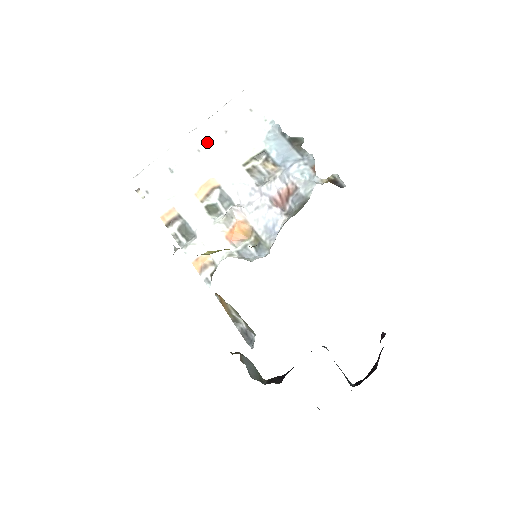
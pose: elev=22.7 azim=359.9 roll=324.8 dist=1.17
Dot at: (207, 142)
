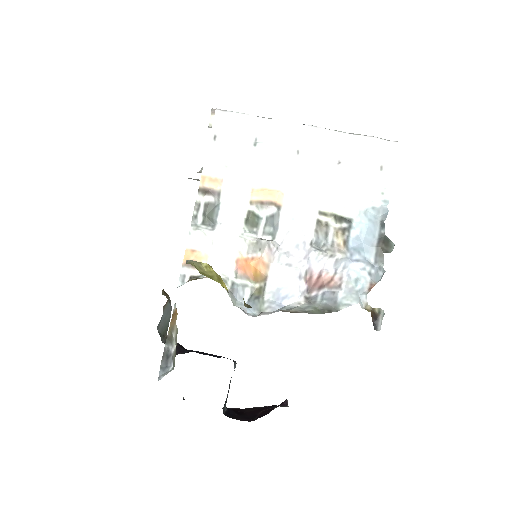
Dot at: (313, 152)
